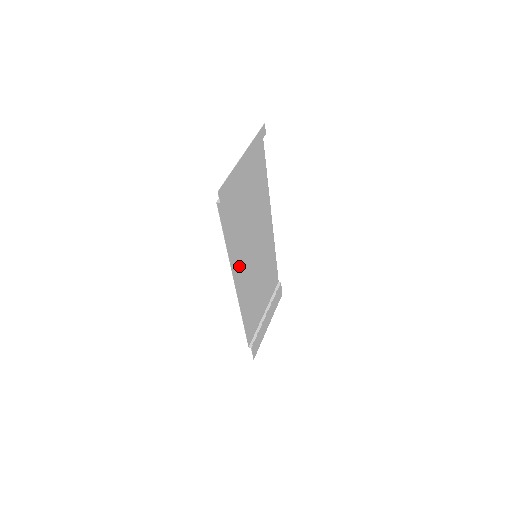
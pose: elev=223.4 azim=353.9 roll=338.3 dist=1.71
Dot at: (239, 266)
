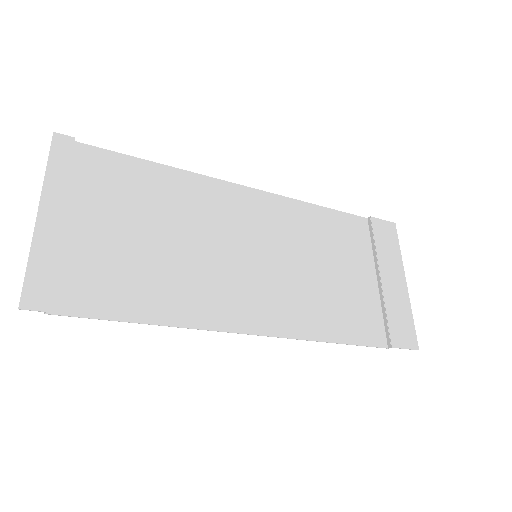
Dot at: (223, 307)
